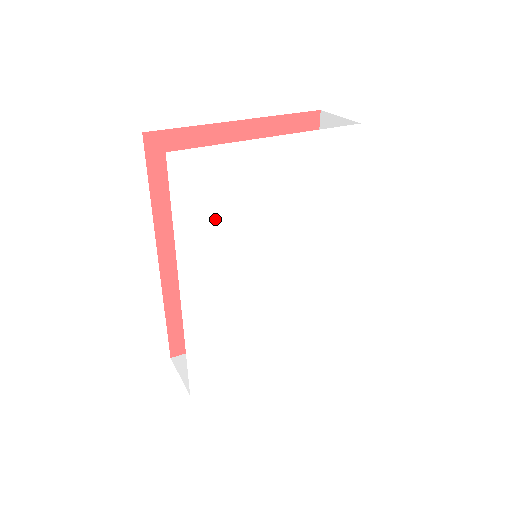
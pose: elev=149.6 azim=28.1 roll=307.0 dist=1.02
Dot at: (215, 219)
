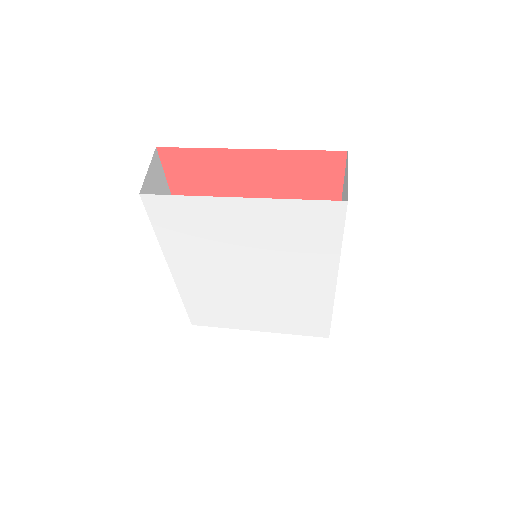
Dot at: (192, 239)
